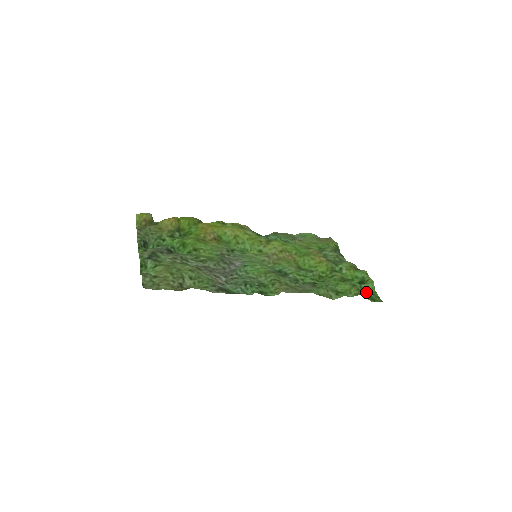
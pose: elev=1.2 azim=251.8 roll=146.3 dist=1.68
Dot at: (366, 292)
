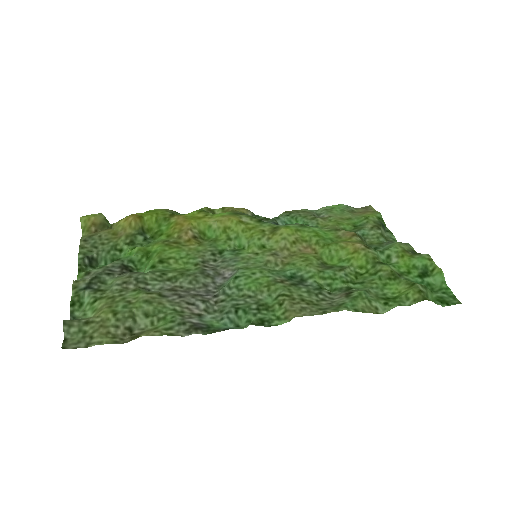
Dot at: (432, 290)
